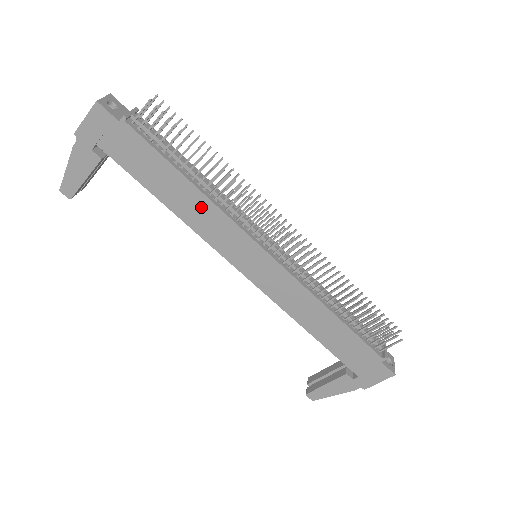
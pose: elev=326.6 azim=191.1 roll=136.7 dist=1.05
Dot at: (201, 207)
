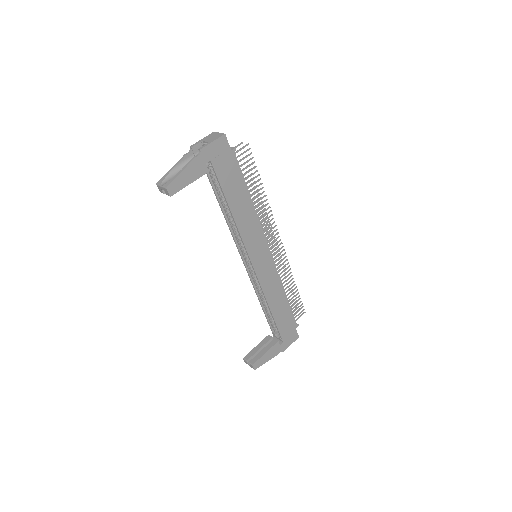
Dot at: (250, 216)
